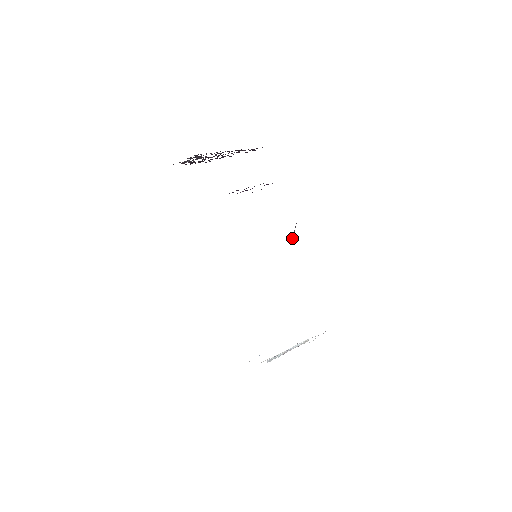
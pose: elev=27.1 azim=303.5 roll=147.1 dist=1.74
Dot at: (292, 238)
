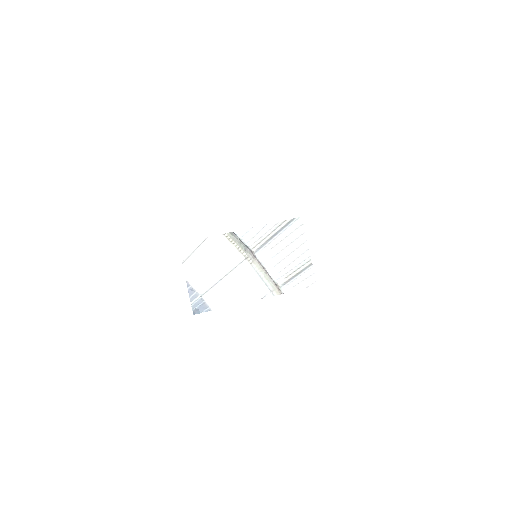
Dot at: occluded
